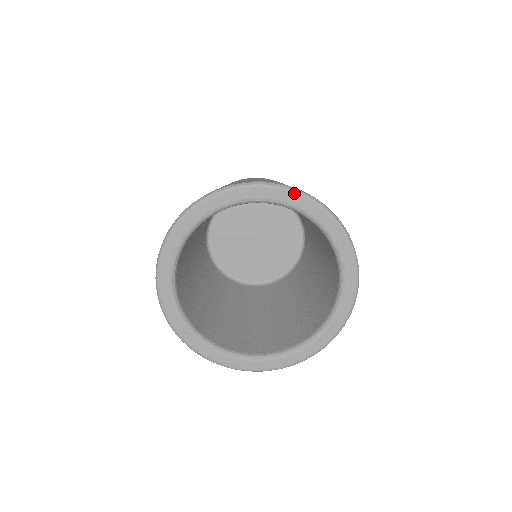
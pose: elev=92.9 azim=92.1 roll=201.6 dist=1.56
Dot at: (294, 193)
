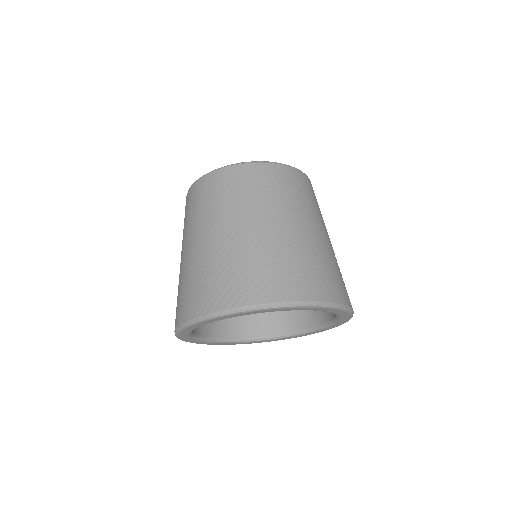
Dot at: (288, 308)
